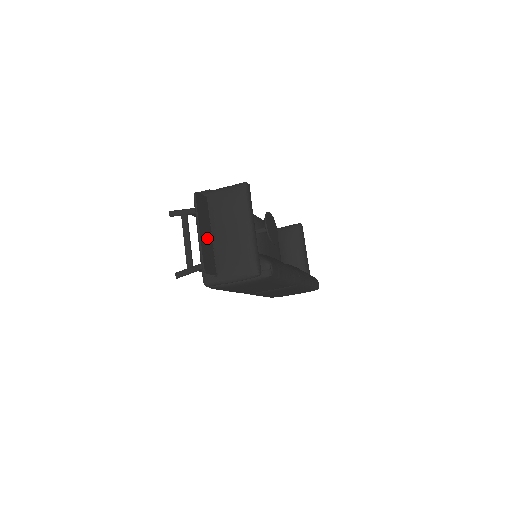
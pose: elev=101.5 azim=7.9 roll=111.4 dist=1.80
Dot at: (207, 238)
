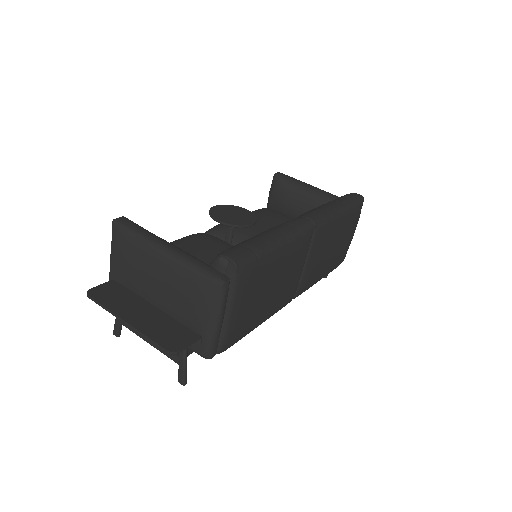
Dot at: (148, 316)
